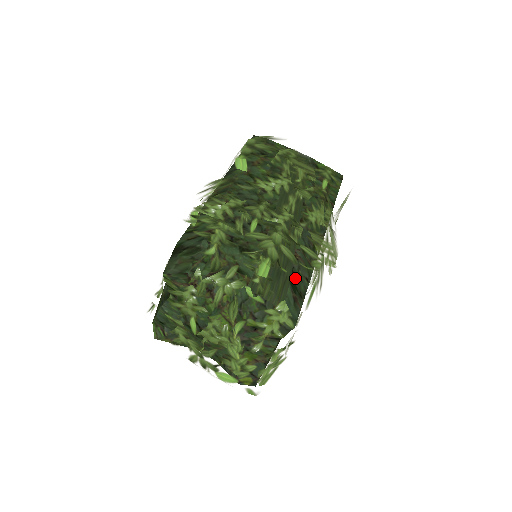
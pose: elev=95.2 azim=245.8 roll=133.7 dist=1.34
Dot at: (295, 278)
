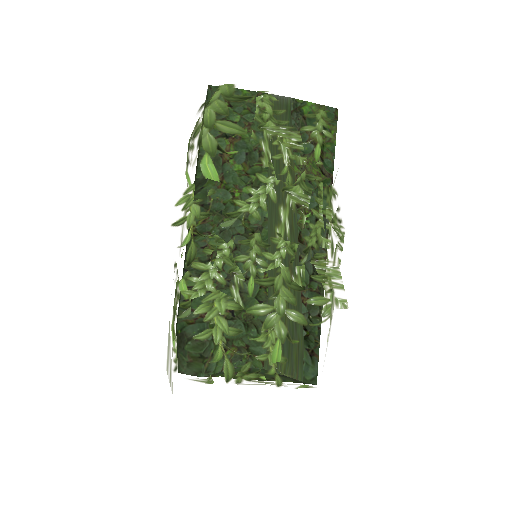
Dot at: occluded
